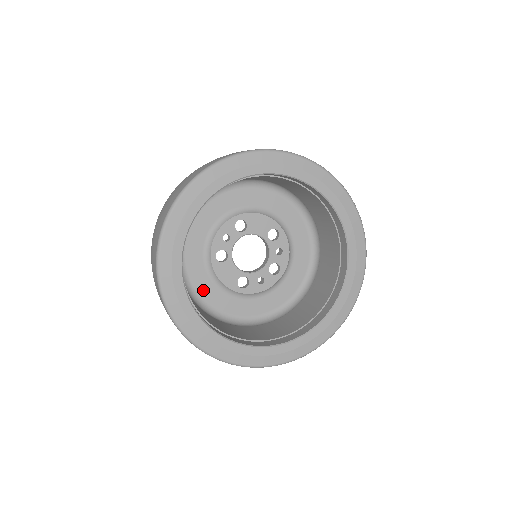
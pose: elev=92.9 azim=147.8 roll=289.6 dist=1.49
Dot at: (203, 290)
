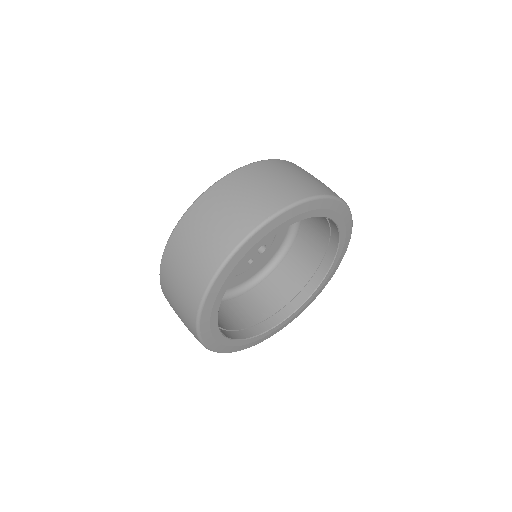
Dot at: occluded
